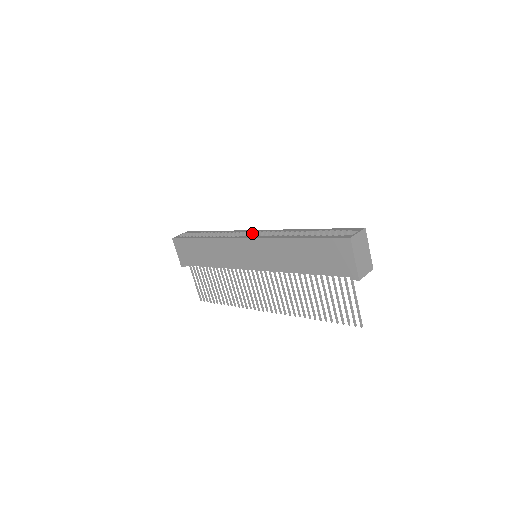
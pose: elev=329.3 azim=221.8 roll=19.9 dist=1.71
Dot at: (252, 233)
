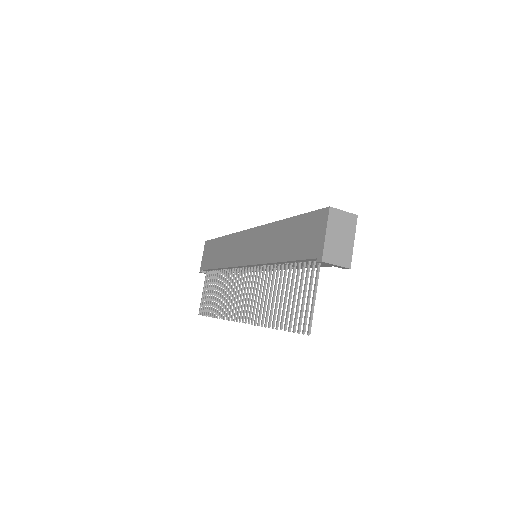
Dot at: occluded
